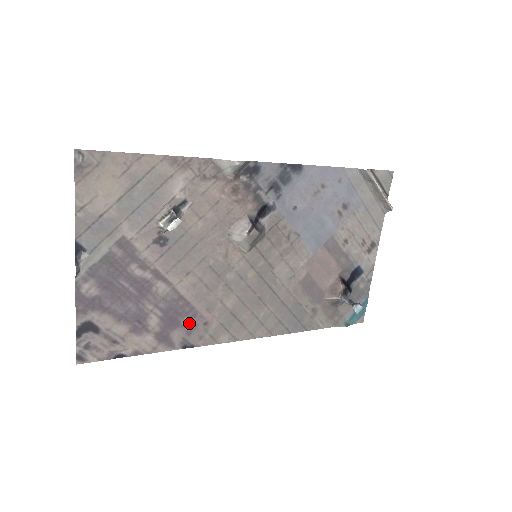
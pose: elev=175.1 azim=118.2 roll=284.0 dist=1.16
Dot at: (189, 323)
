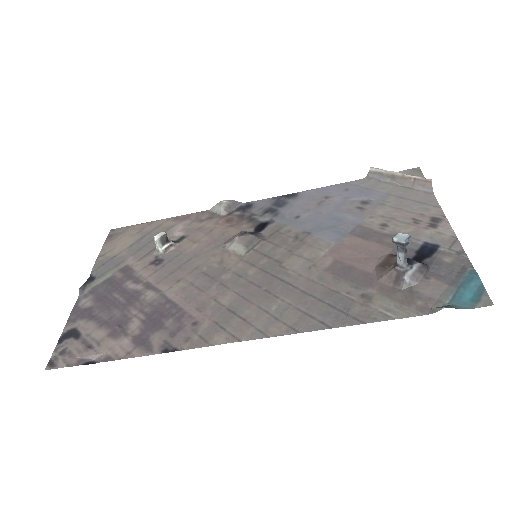
Dot at: (174, 325)
